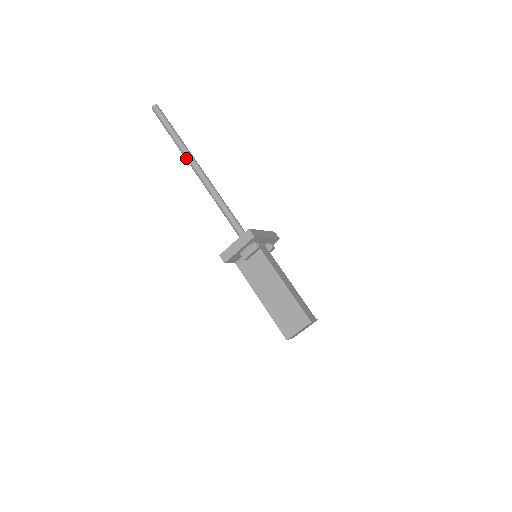
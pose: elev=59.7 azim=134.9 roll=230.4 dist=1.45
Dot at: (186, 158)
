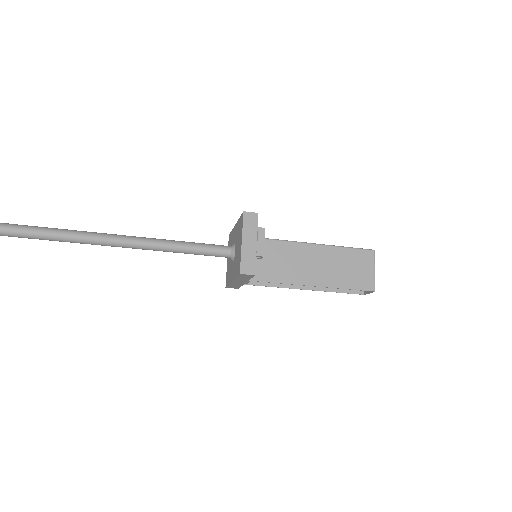
Dot at: (49, 236)
